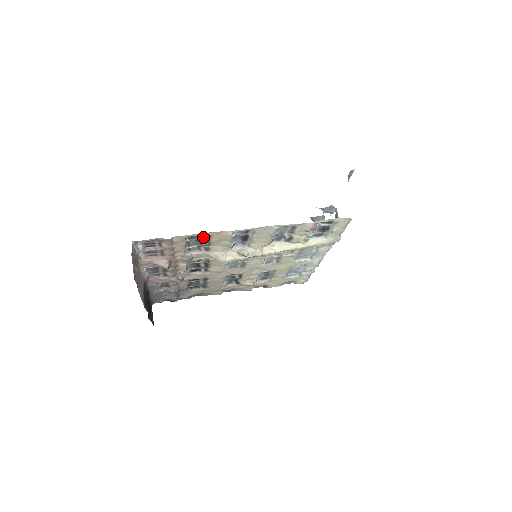
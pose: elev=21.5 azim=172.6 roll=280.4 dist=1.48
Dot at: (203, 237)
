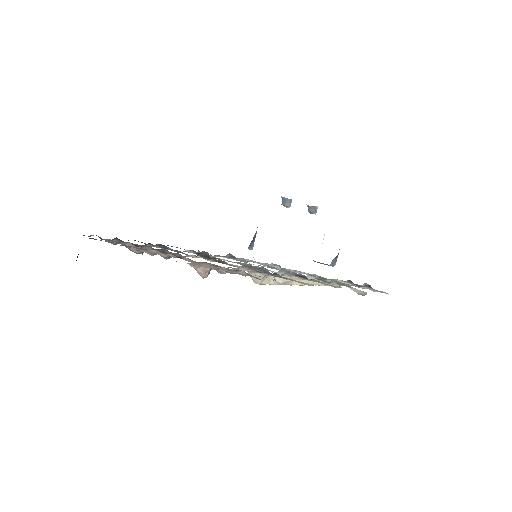
Dot at: (284, 277)
